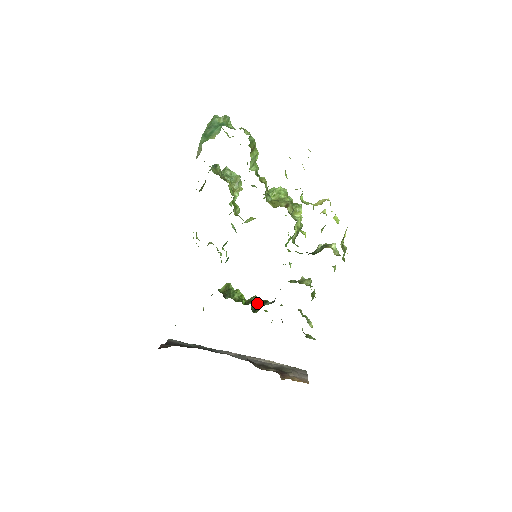
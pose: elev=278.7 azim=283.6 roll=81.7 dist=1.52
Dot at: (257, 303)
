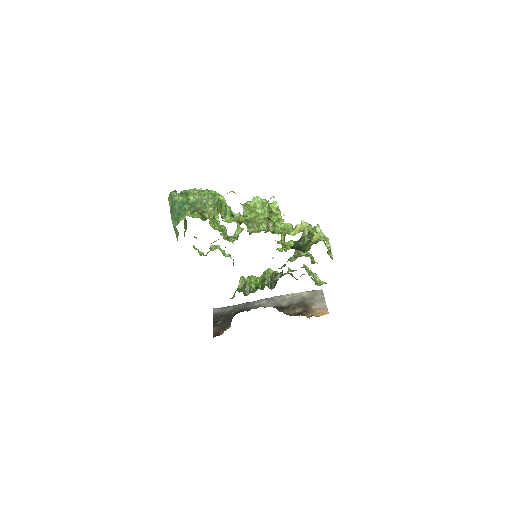
Dot at: (270, 279)
